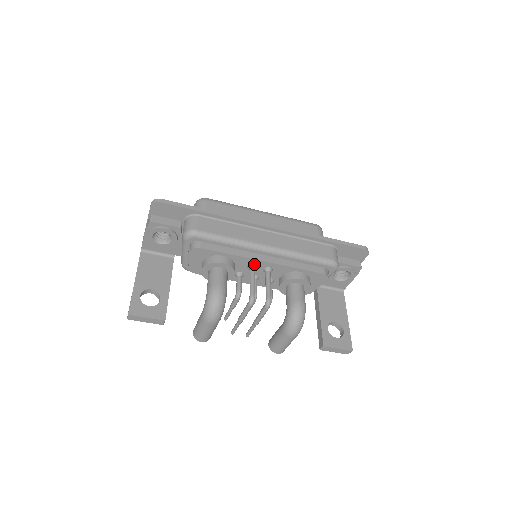
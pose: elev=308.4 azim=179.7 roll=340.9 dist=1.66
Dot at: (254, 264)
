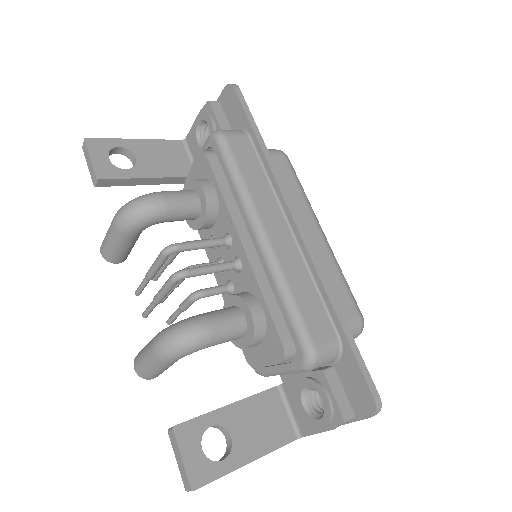
Dot at: (232, 238)
